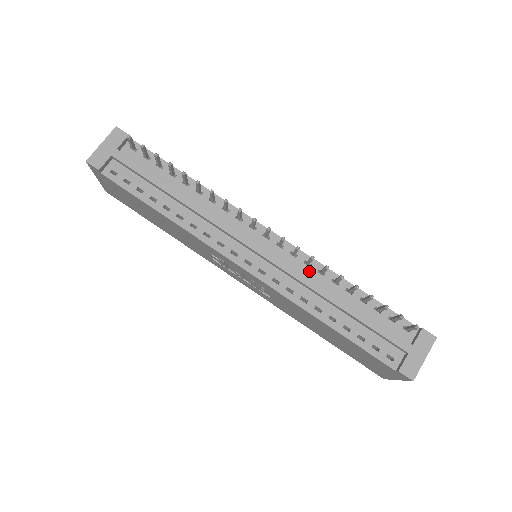
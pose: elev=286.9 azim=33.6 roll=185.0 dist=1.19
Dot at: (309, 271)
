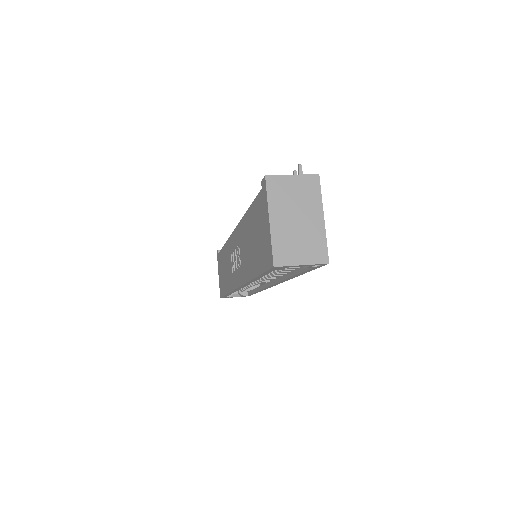
Dot at: occluded
